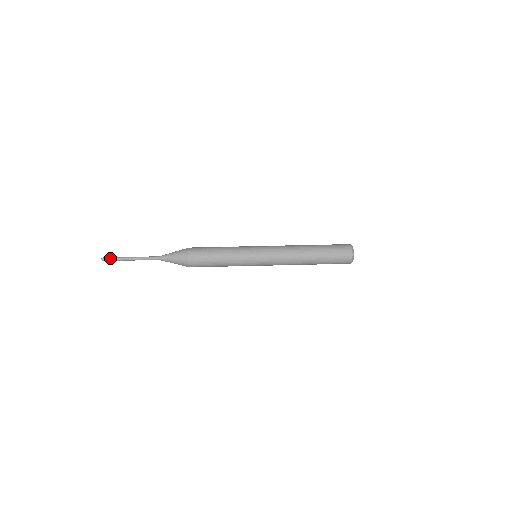
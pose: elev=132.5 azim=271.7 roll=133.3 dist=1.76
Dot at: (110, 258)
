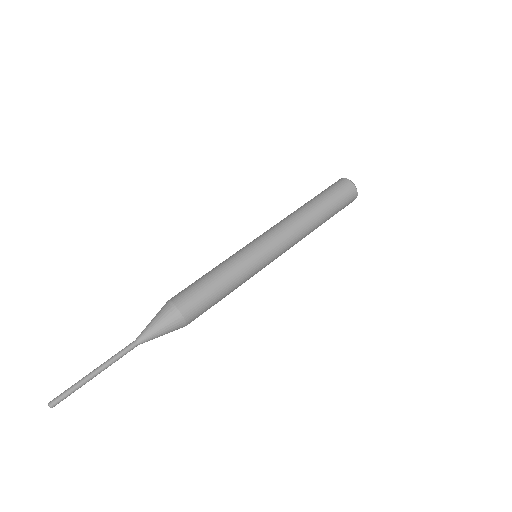
Dot at: (65, 397)
